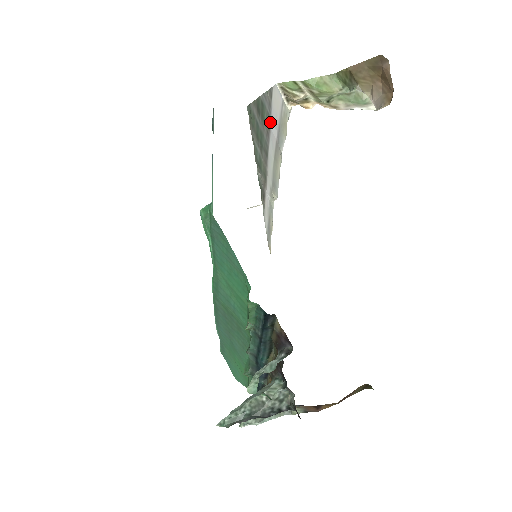
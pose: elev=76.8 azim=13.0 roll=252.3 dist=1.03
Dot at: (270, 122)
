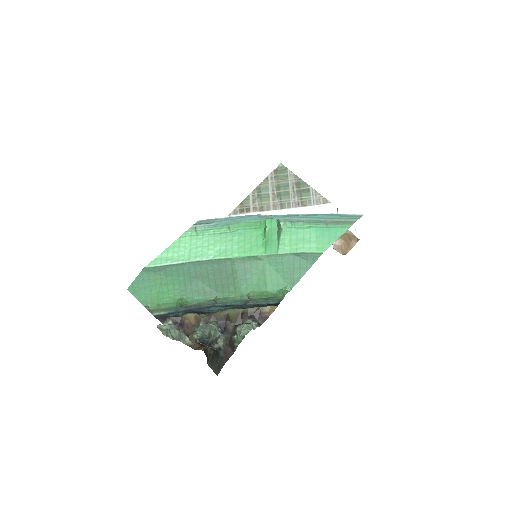
Dot at: (308, 205)
